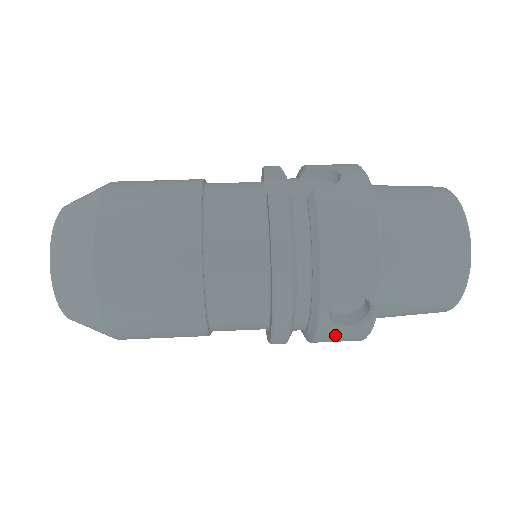
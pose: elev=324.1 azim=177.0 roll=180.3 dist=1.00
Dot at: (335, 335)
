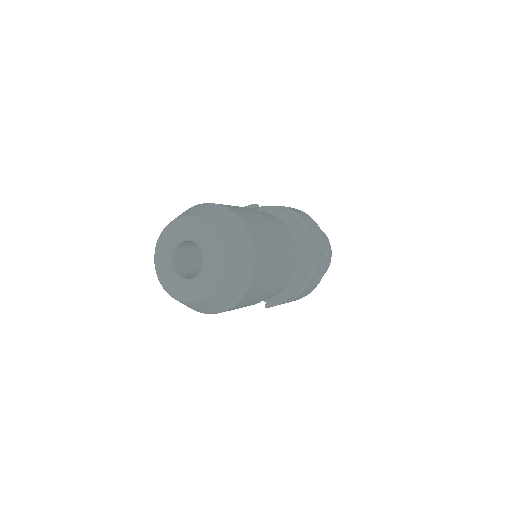
Dot at: (314, 281)
